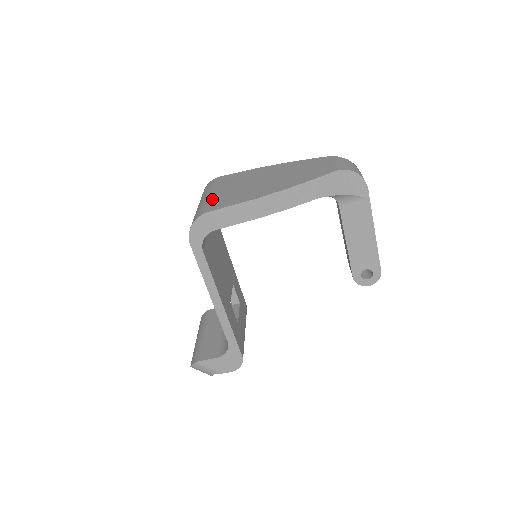
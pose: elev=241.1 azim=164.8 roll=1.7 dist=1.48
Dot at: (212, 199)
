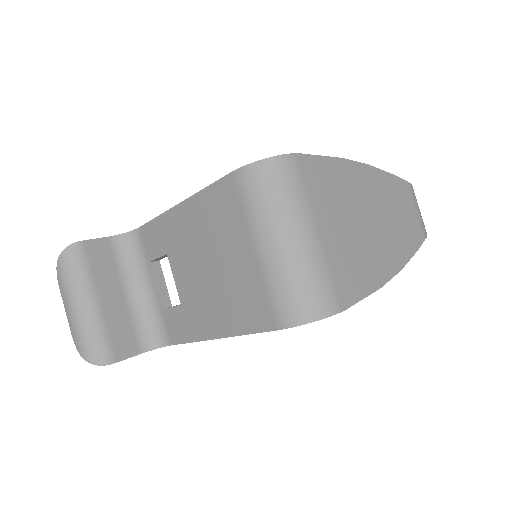
Dot at: (328, 262)
